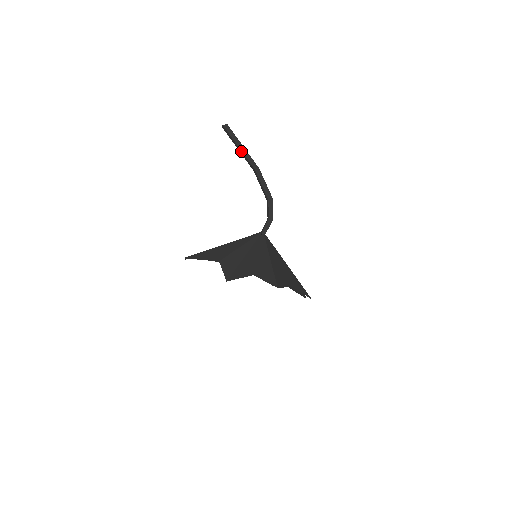
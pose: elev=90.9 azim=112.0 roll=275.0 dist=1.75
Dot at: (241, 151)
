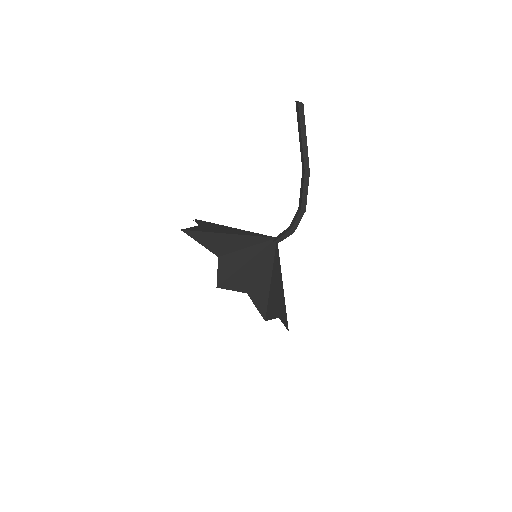
Dot at: (302, 143)
